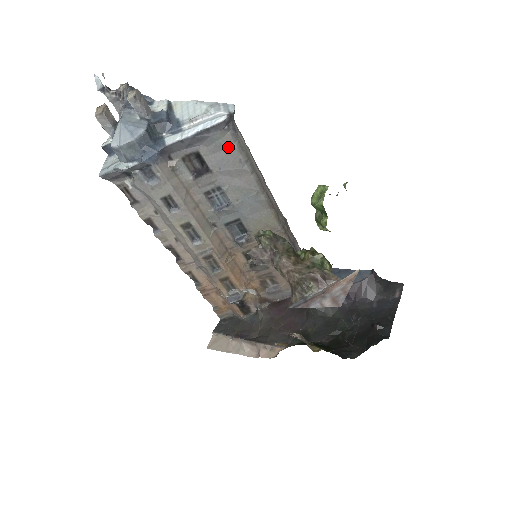
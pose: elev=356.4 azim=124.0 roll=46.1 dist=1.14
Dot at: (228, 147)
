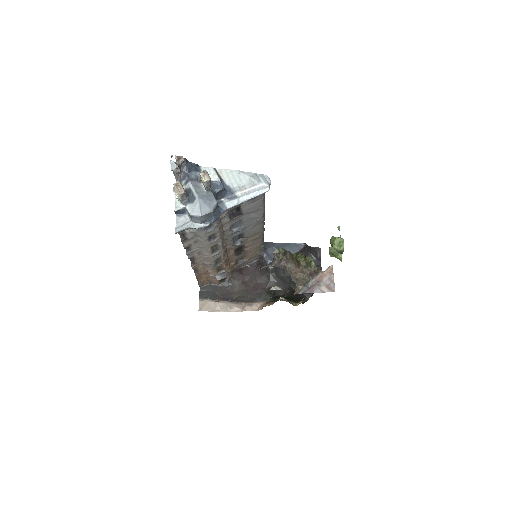
Dot at: (258, 200)
